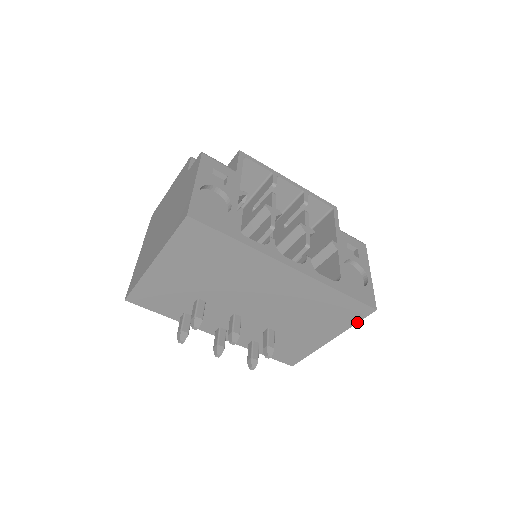
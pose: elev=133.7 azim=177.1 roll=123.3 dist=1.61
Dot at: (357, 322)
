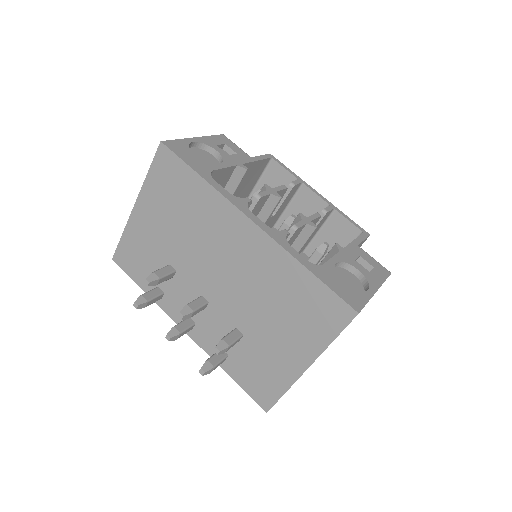
Dot at: (337, 335)
